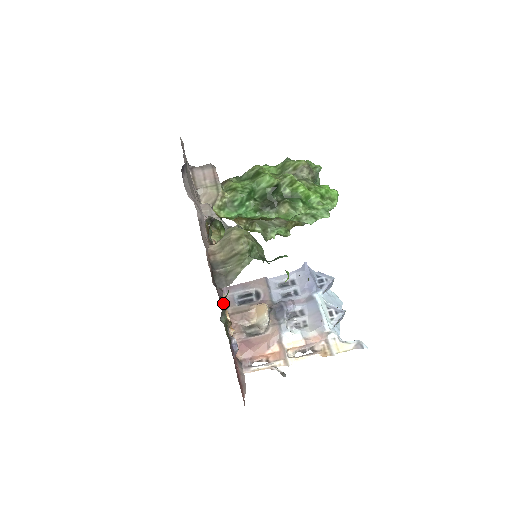
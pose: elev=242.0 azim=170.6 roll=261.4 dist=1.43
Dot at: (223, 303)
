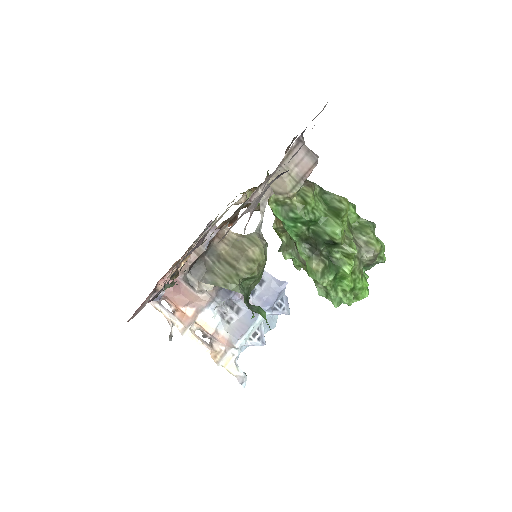
Dot at: (185, 270)
